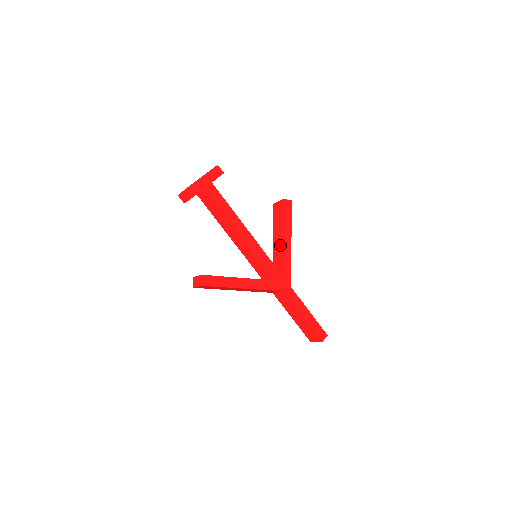
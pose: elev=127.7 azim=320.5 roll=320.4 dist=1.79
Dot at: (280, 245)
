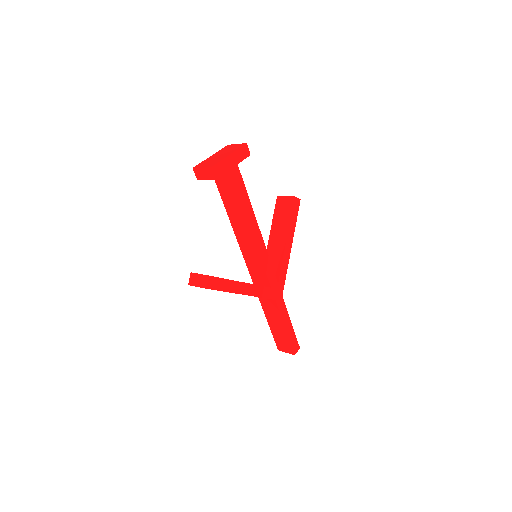
Dot at: (280, 247)
